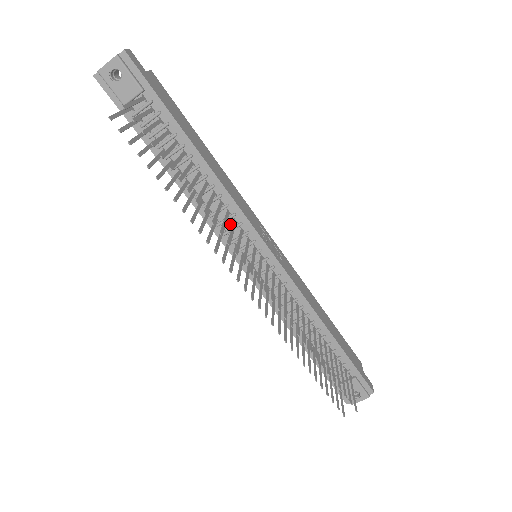
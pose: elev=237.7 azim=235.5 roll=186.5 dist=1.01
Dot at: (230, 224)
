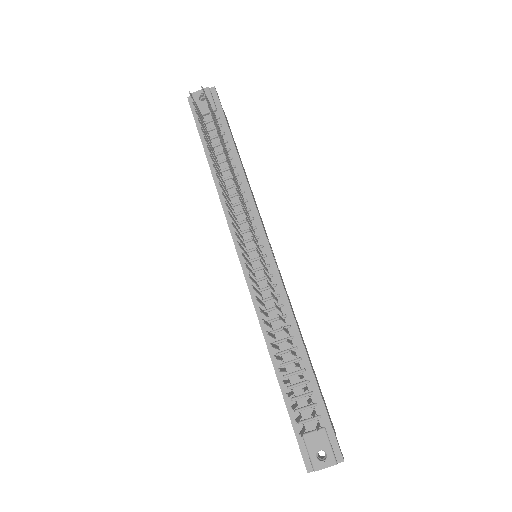
Dot at: (243, 218)
